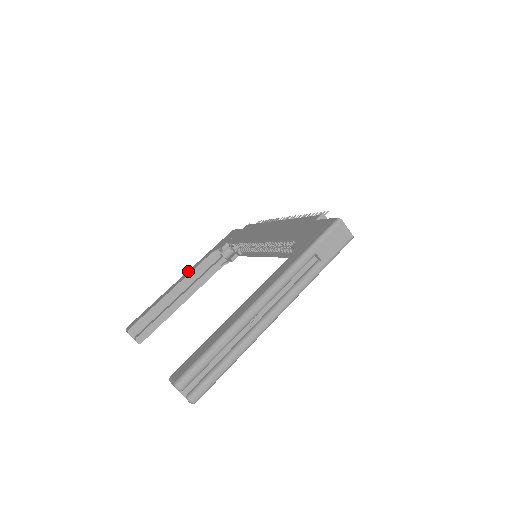
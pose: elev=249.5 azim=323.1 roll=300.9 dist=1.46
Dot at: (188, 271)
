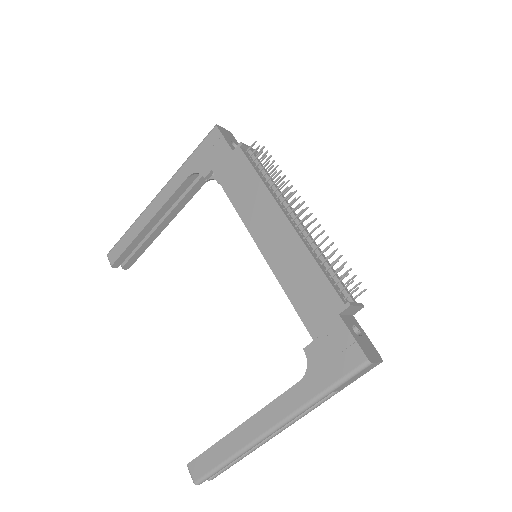
Dot at: (163, 191)
